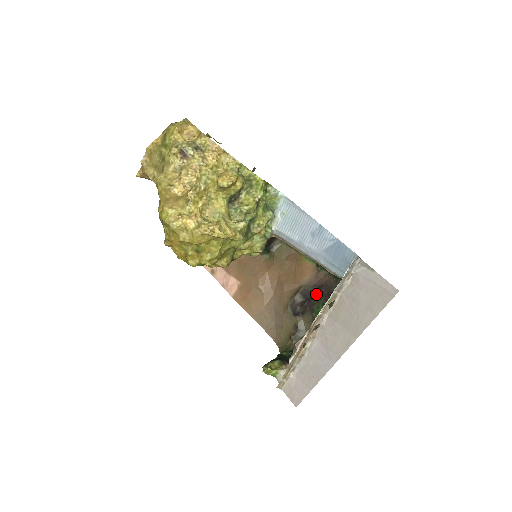
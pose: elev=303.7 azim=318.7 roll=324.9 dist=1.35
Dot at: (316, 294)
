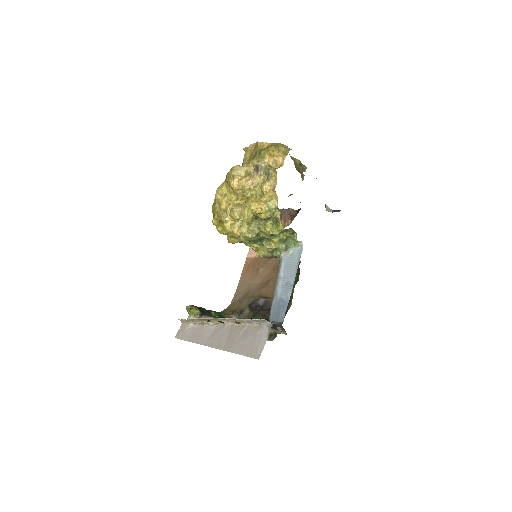
Dot at: (267, 311)
